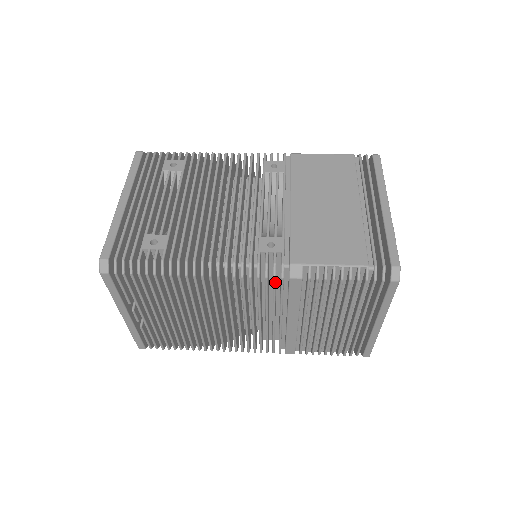
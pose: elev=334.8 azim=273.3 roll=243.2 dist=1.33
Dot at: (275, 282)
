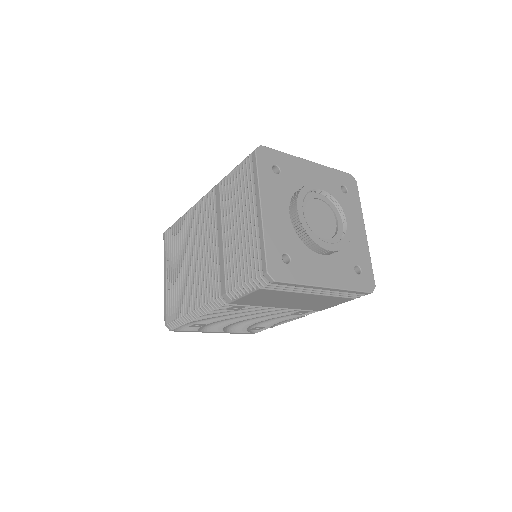
Dot at: (211, 195)
